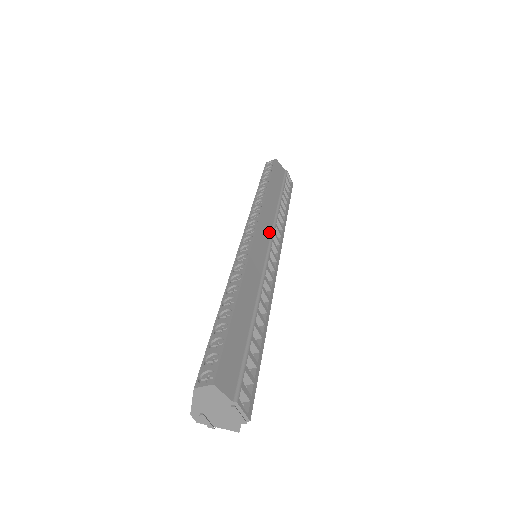
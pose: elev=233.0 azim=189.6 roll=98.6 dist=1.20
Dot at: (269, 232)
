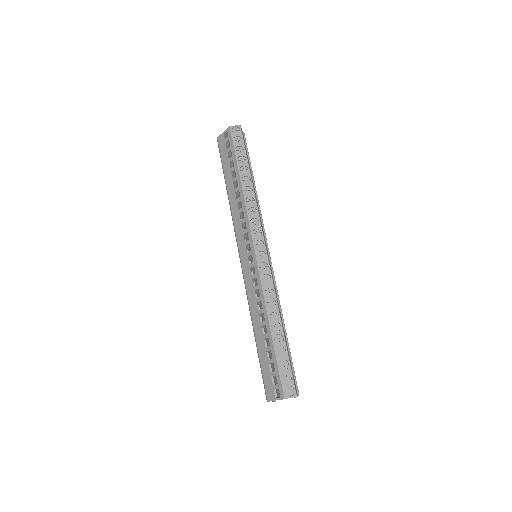
Dot at: (264, 235)
